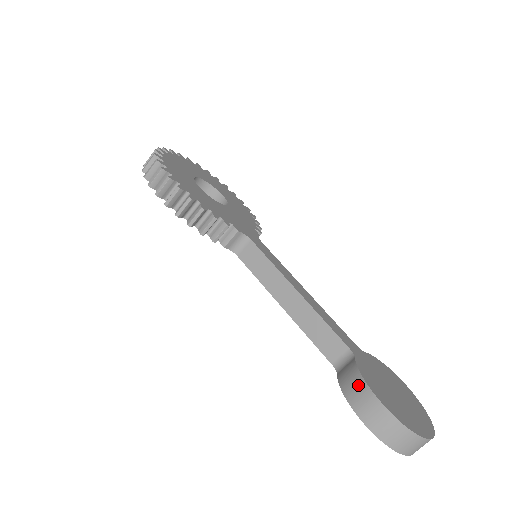
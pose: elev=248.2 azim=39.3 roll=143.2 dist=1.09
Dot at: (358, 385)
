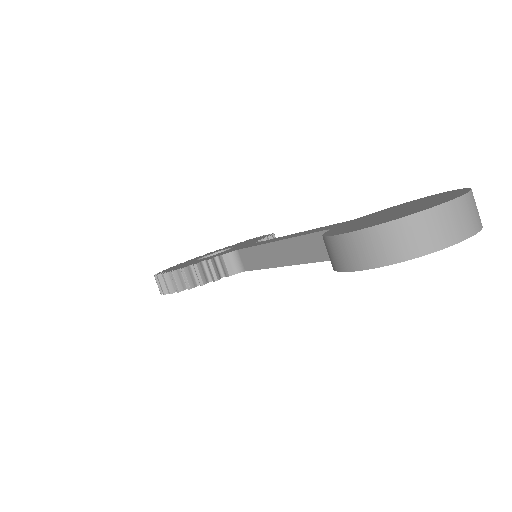
Dot at: (326, 247)
